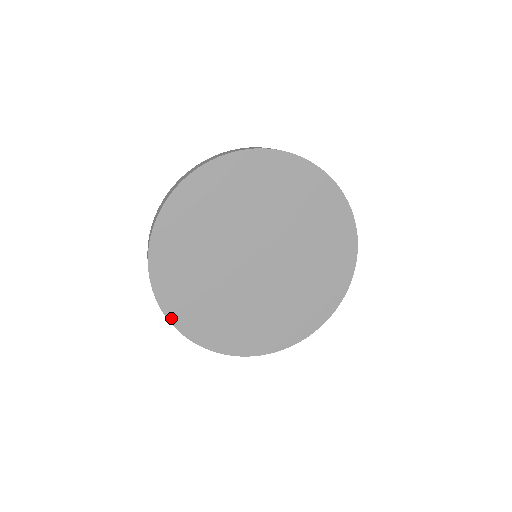
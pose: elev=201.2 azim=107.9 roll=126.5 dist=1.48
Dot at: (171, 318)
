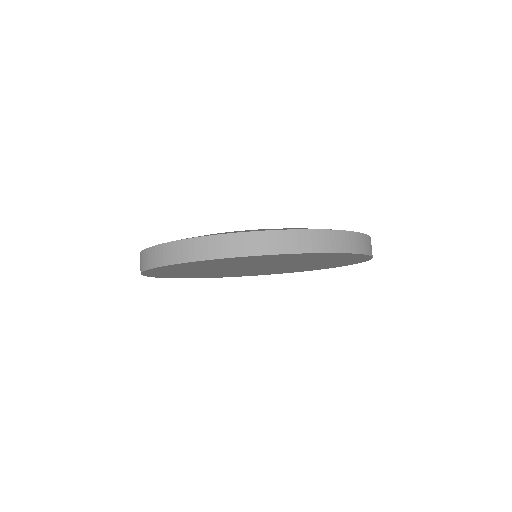
Dot at: occluded
